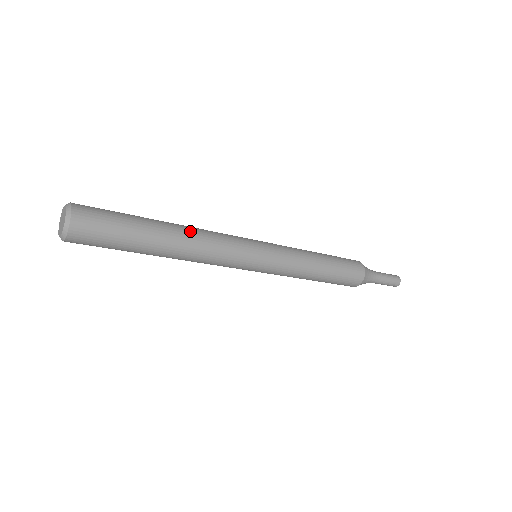
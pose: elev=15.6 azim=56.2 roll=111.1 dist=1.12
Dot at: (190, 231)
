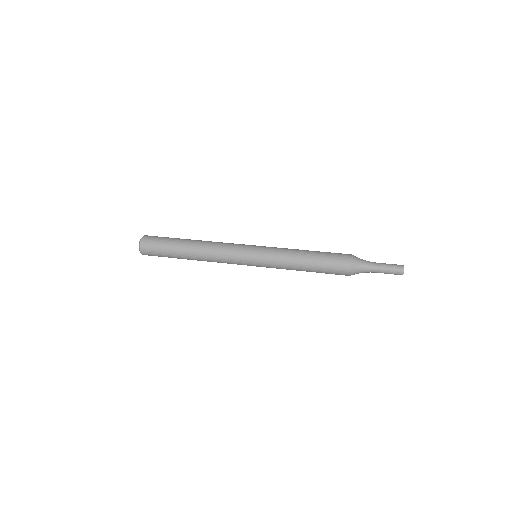
Dot at: (202, 251)
